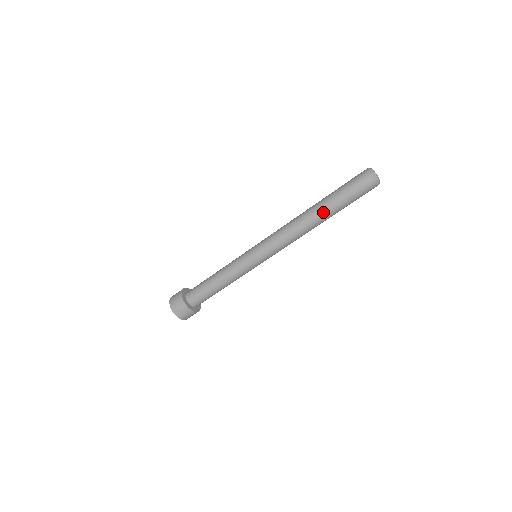
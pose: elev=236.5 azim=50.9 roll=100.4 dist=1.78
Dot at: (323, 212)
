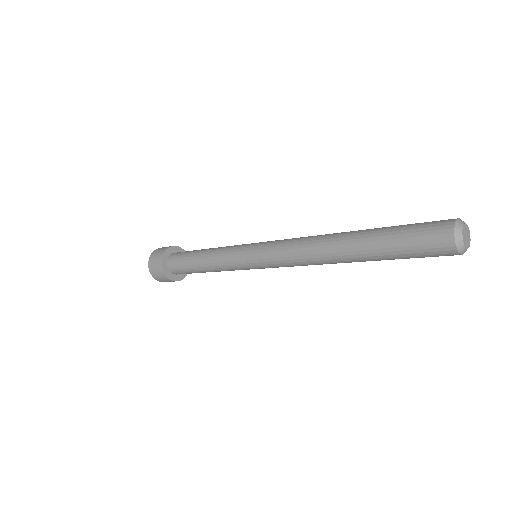
Dot at: (364, 261)
